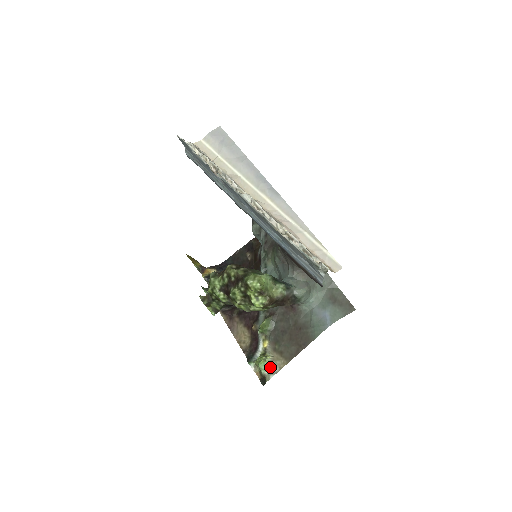
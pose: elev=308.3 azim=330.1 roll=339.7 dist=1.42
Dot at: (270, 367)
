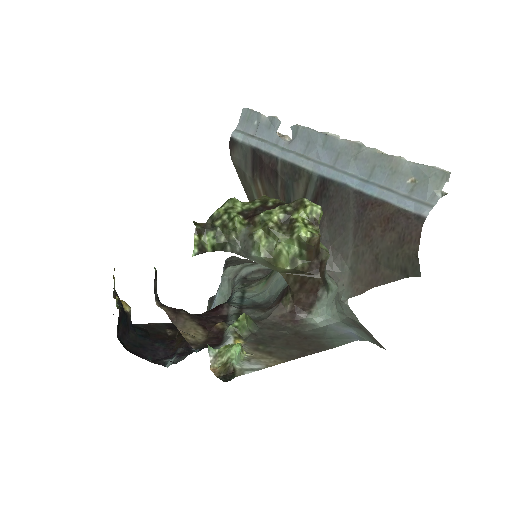
Dot at: (246, 363)
